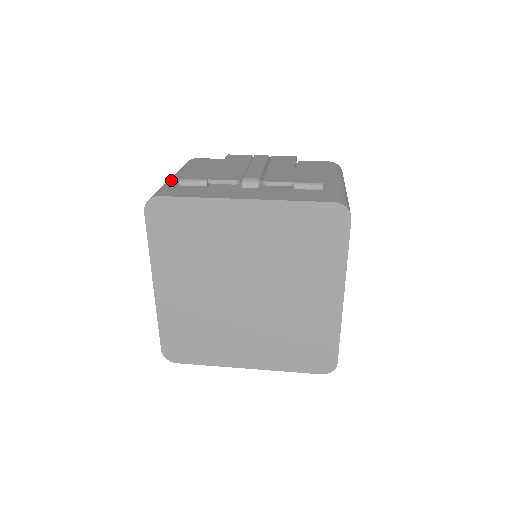
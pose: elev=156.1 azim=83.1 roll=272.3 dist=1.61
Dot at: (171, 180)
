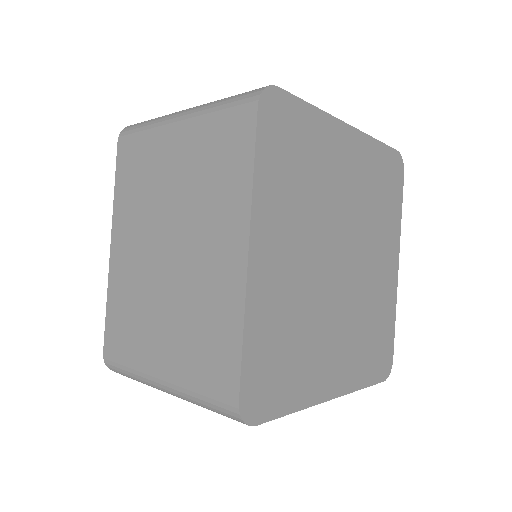
Dot at: occluded
